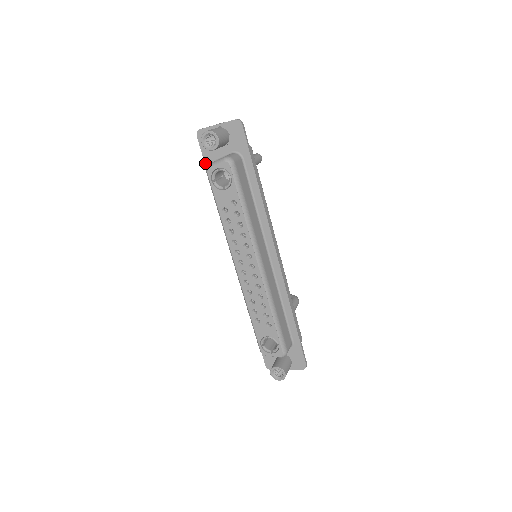
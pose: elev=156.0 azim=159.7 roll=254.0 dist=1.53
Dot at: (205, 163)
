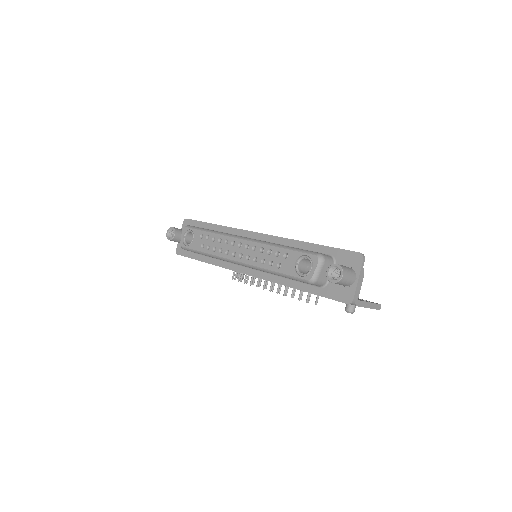
Dot at: occluded
